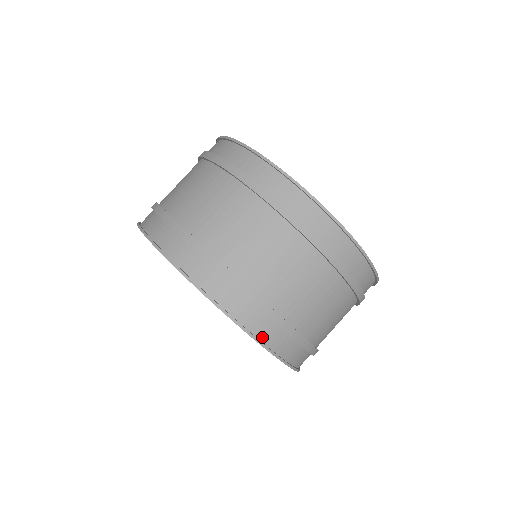
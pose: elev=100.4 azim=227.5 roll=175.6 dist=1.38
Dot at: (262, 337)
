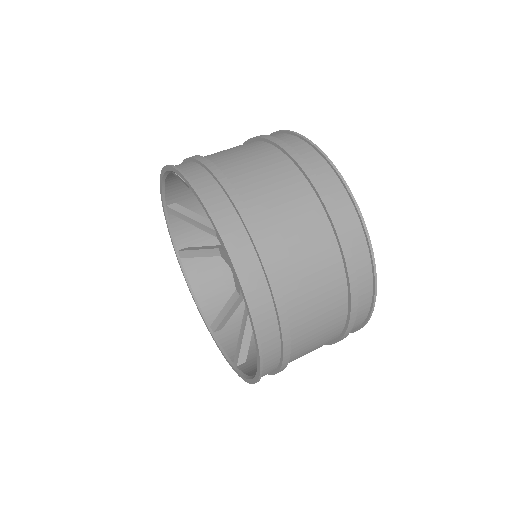
Dot at: (247, 285)
